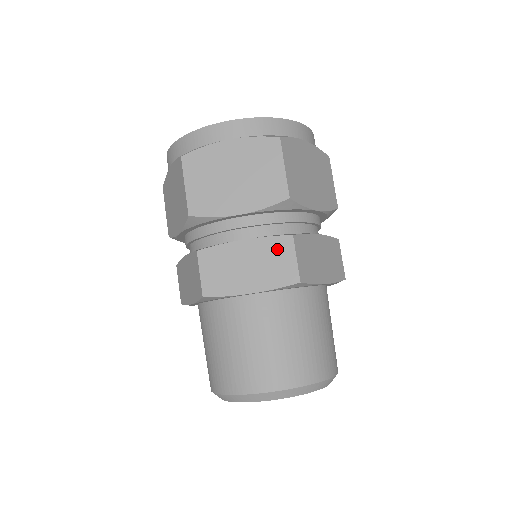
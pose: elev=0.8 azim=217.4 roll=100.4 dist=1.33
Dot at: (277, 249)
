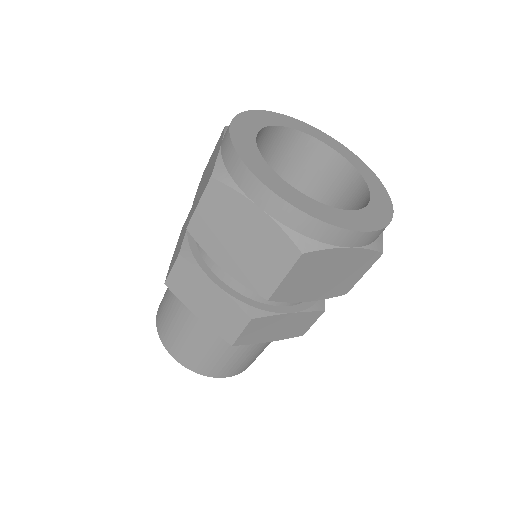
Dot at: (233, 314)
